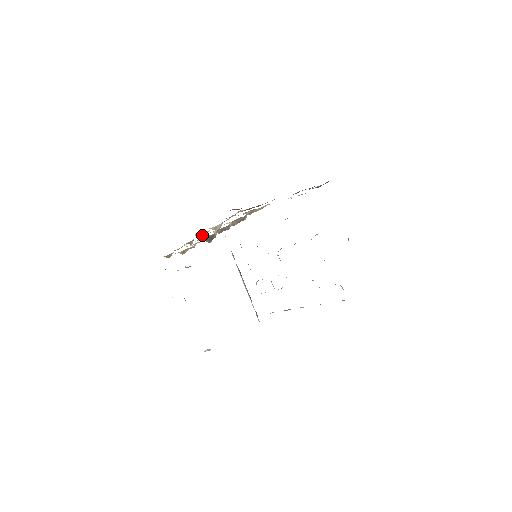
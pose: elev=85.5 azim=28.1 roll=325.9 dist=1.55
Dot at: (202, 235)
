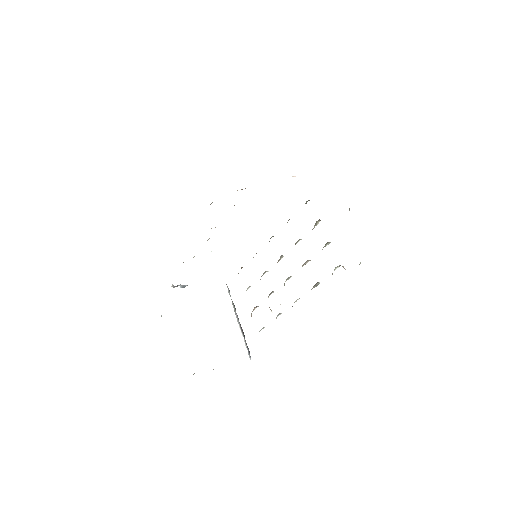
Dot at: occluded
